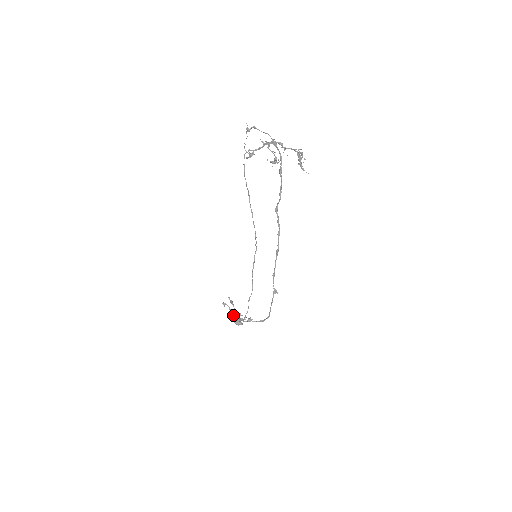
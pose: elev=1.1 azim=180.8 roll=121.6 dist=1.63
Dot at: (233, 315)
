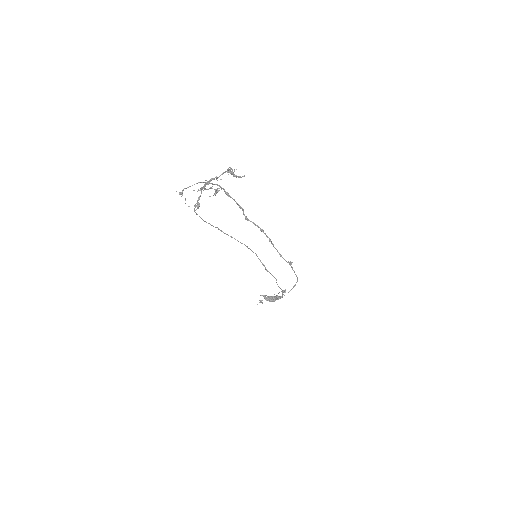
Dot at: (266, 298)
